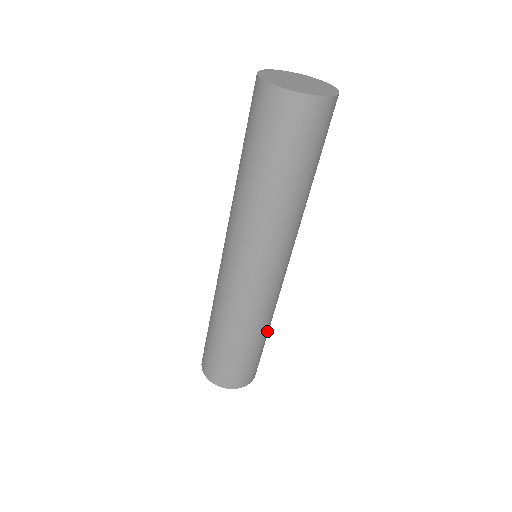
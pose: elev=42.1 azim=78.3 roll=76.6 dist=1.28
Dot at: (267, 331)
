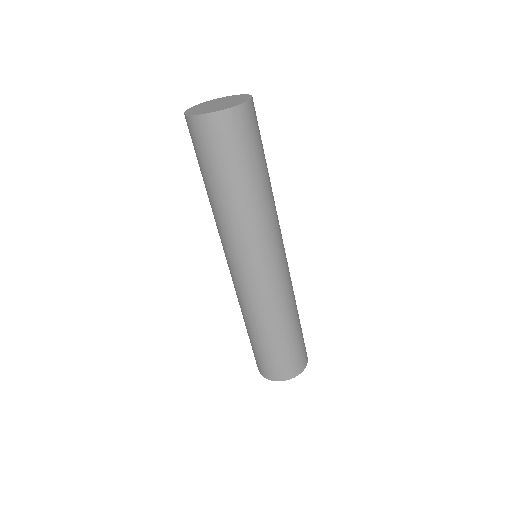
Dot at: (294, 319)
